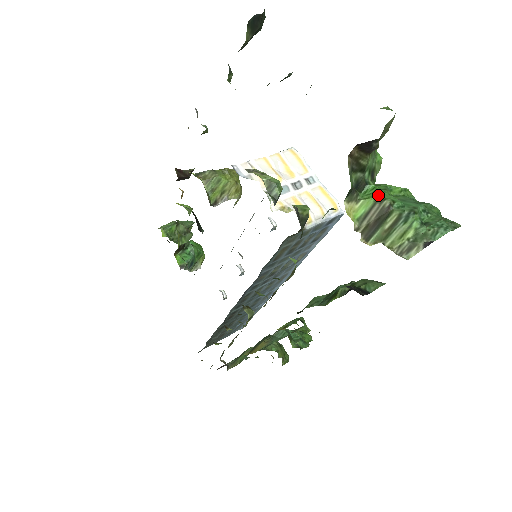
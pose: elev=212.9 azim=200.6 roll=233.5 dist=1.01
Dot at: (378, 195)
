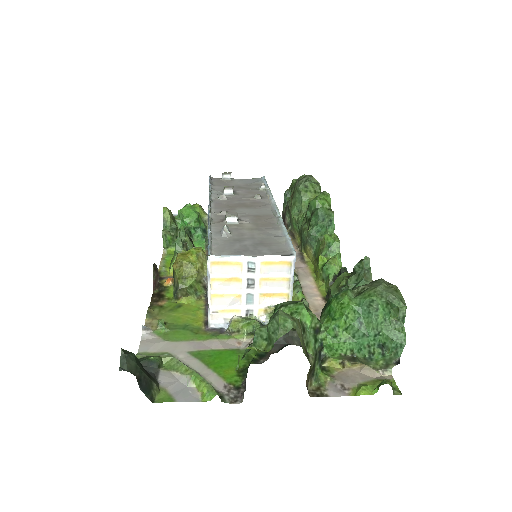
Dot at: (338, 353)
